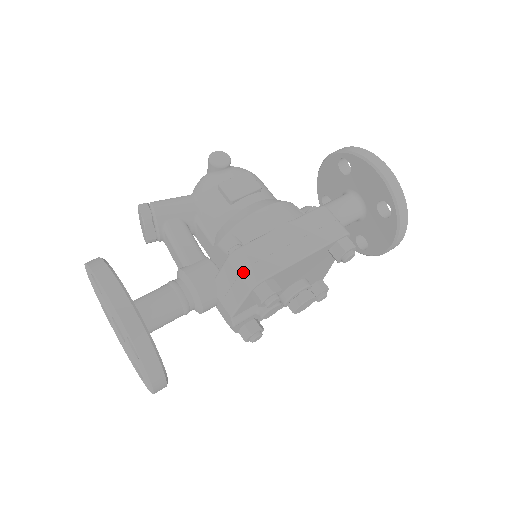
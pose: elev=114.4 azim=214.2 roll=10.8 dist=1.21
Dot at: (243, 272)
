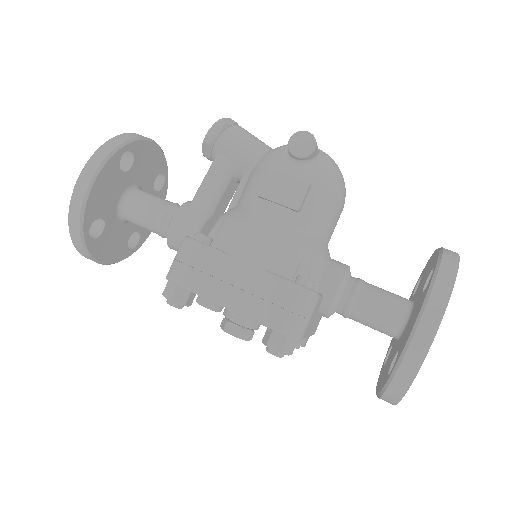
Dot at: (175, 260)
